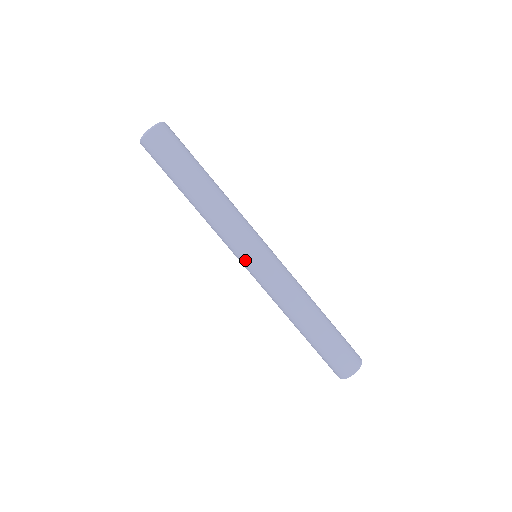
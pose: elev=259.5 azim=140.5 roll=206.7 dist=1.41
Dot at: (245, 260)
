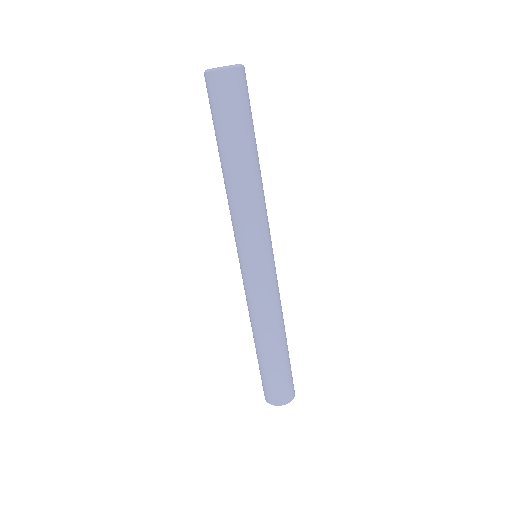
Dot at: (253, 257)
